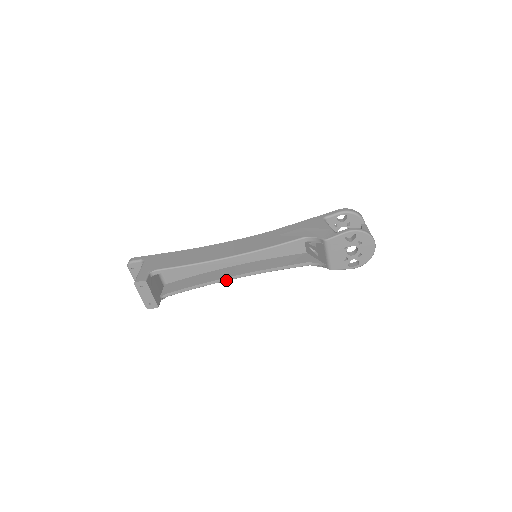
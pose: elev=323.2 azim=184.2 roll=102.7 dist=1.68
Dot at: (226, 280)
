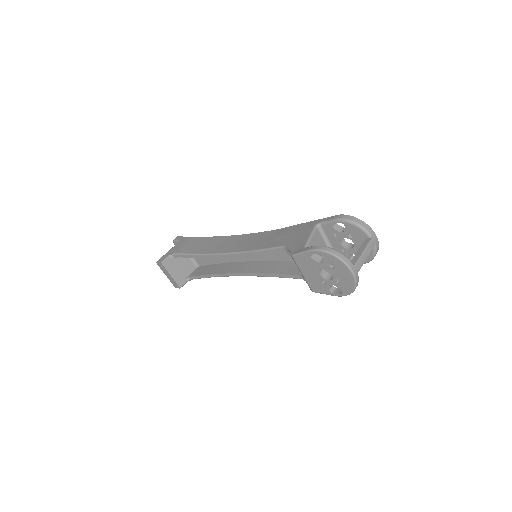
Dot at: occluded
